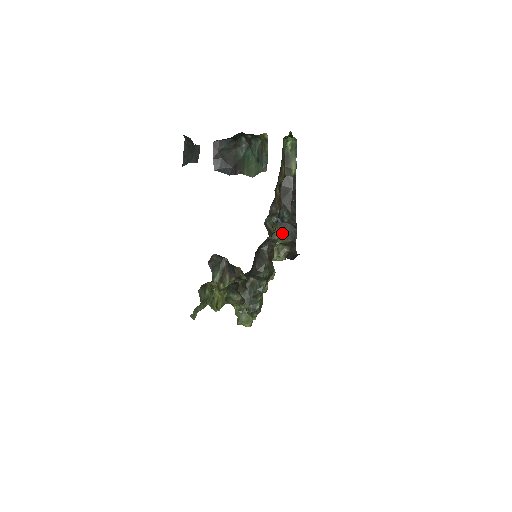
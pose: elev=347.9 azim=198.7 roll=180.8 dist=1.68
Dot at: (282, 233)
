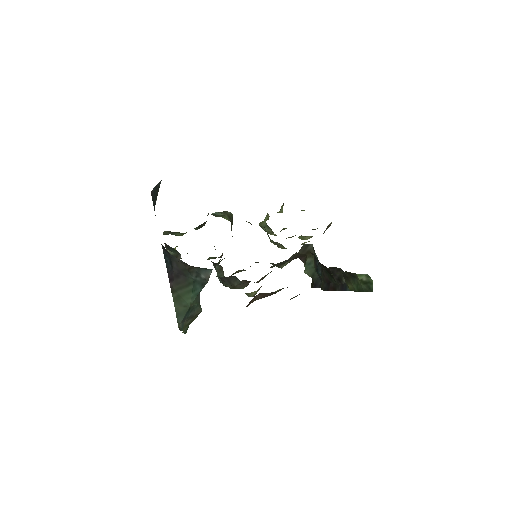
Dot at: (311, 269)
